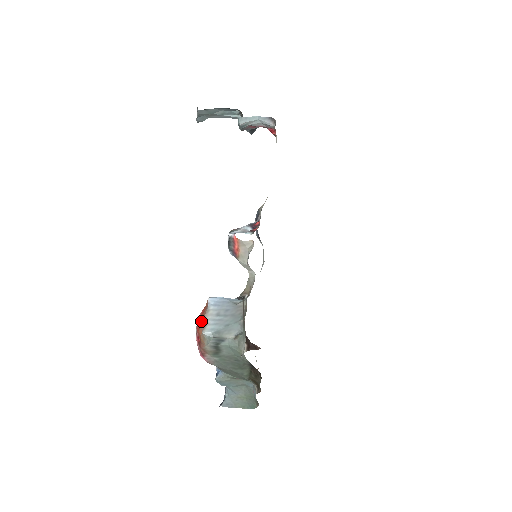
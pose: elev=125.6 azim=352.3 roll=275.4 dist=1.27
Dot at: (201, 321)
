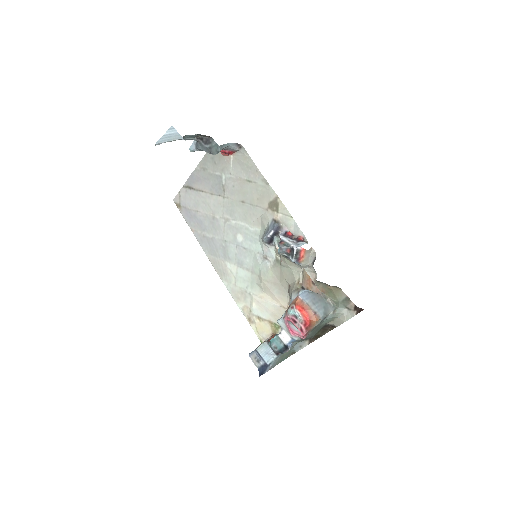
Dot at: (309, 313)
